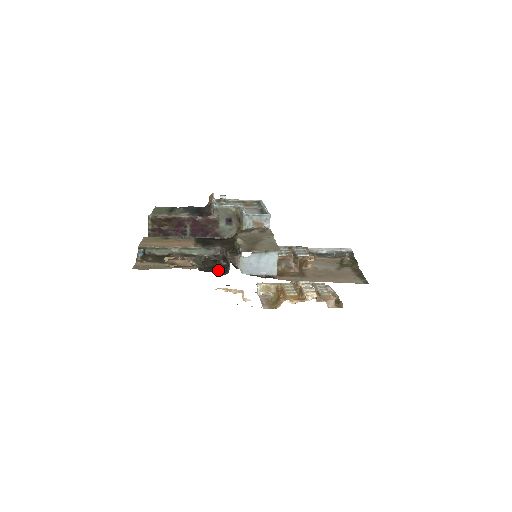
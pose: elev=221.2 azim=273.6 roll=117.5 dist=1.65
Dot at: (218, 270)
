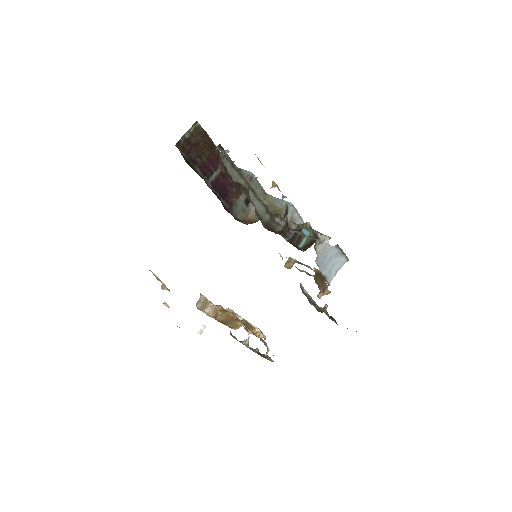
Dot at: occluded
